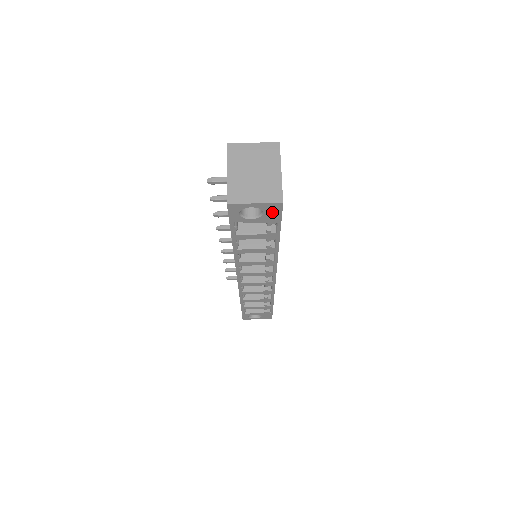
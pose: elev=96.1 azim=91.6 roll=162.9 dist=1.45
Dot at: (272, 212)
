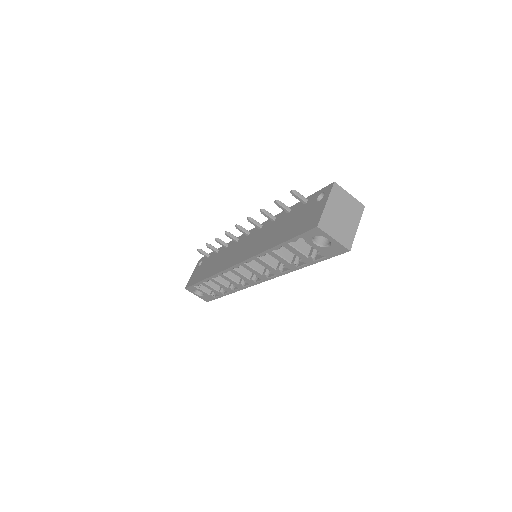
Dot at: (334, 250)
